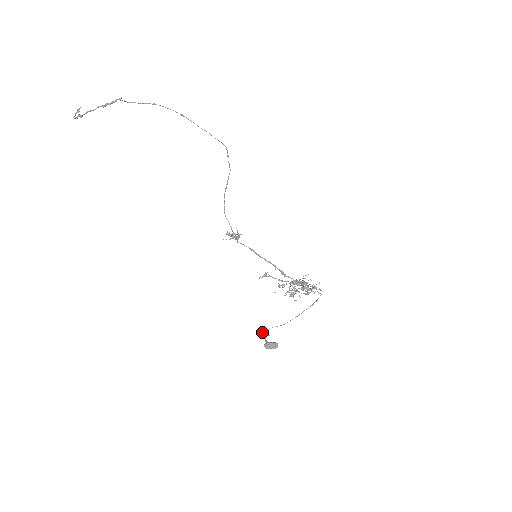
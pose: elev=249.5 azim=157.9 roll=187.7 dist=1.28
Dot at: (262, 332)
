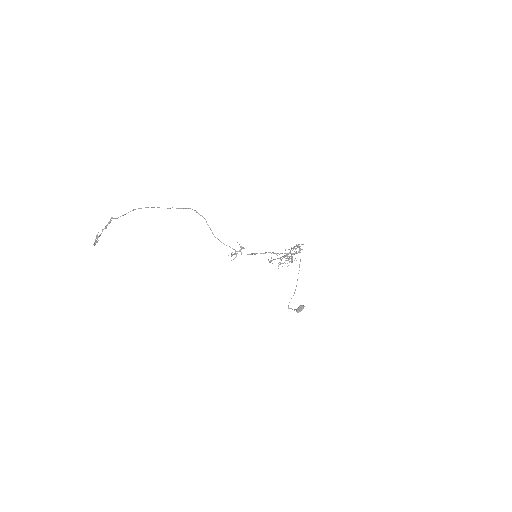
Dot at: (288, 308)
